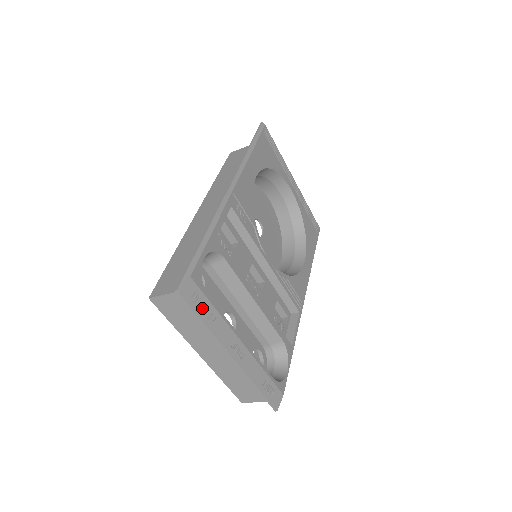
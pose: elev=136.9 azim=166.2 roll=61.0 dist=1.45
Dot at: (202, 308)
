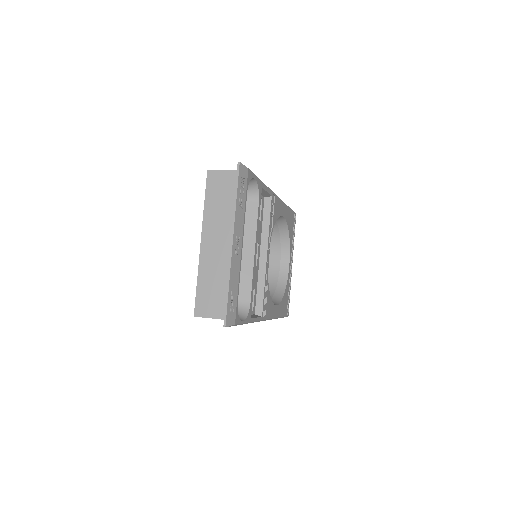
Dot at: (241, 191)
